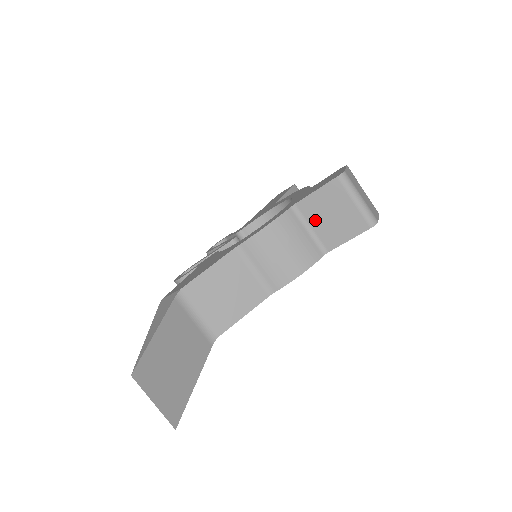
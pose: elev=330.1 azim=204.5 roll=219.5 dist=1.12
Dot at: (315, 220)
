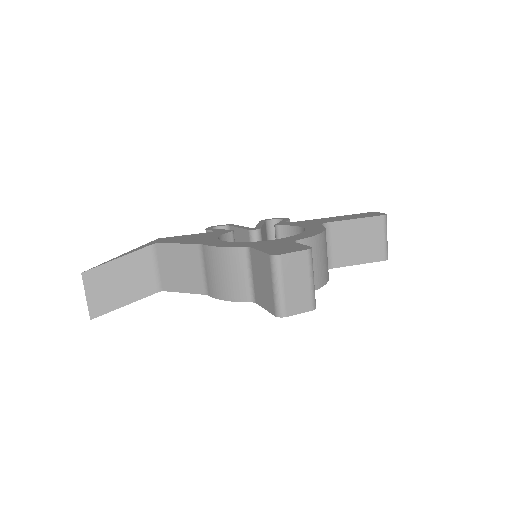
Dot at: (255, 272)
